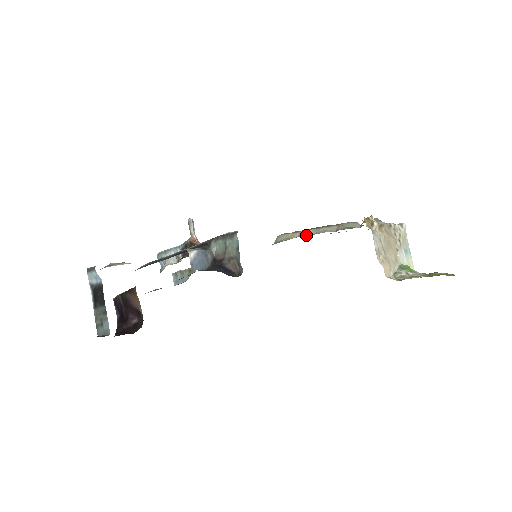
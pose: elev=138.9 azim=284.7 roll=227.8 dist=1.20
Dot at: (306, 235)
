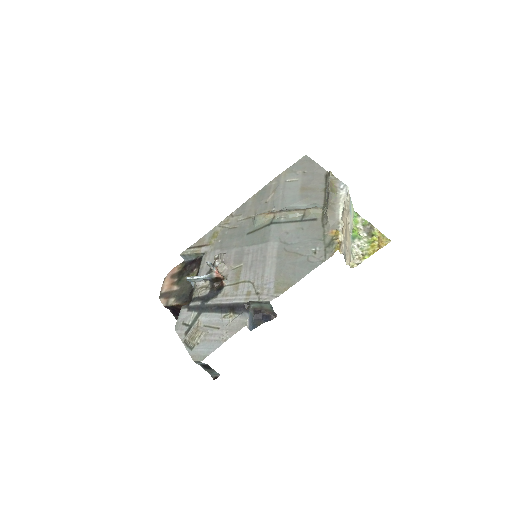
Dot at: (280, 217)
